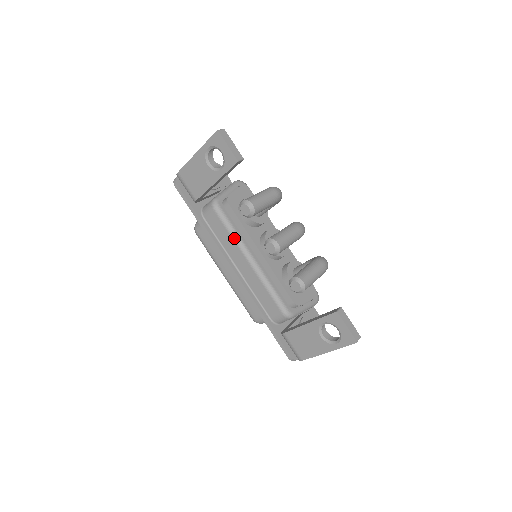
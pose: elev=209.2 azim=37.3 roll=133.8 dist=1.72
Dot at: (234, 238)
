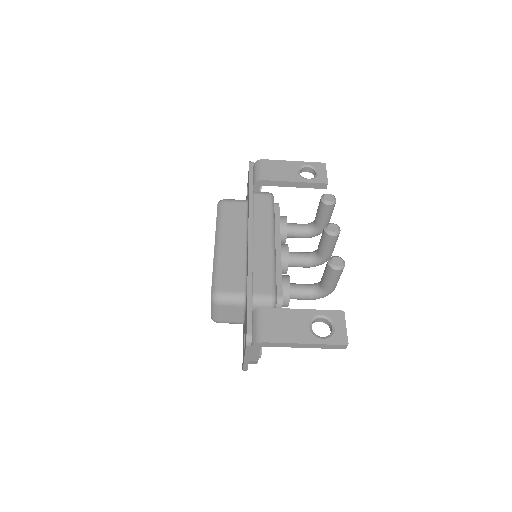
Dot at: (272, 220)
